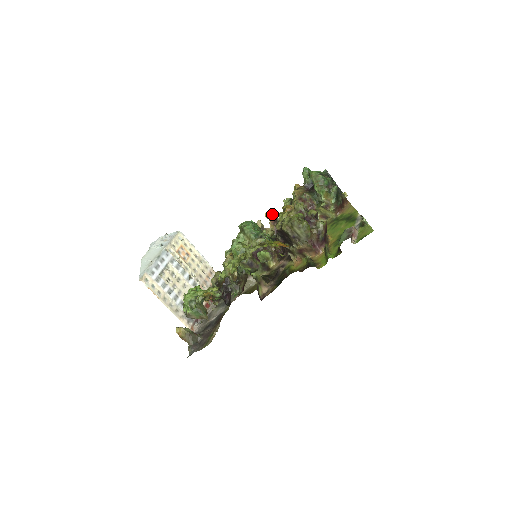
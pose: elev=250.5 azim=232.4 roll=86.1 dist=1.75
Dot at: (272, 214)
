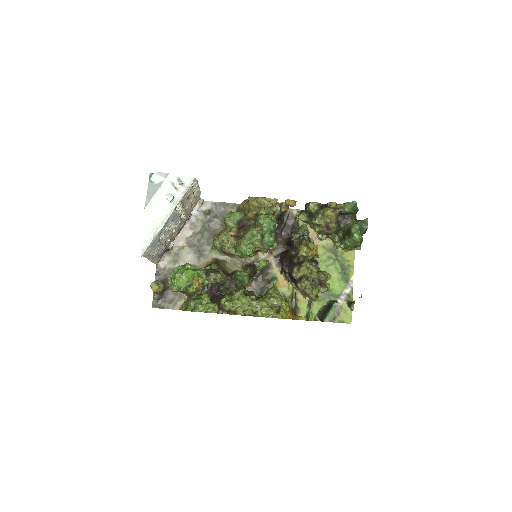
Dot at: (293, 205)
